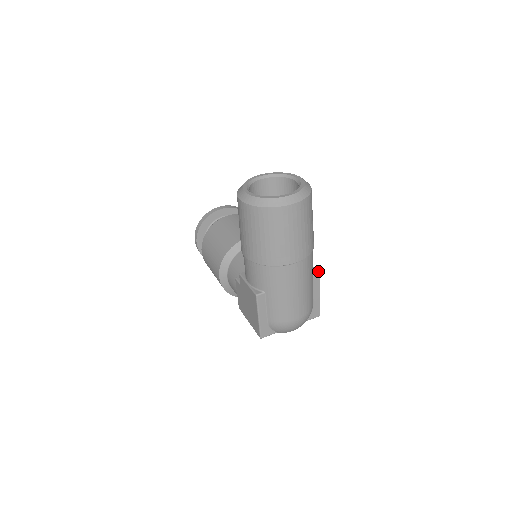
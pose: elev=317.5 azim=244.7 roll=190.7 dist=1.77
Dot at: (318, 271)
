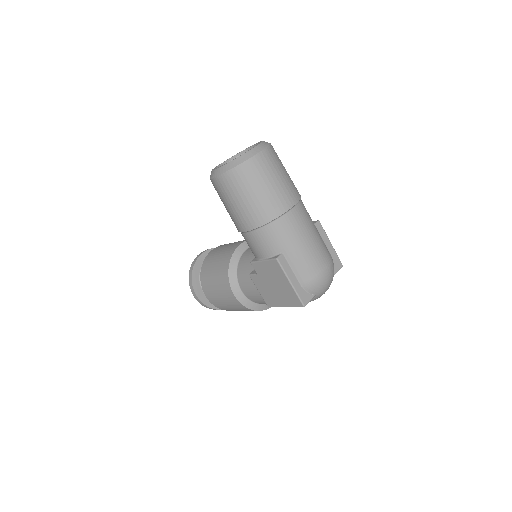
Dot at: occluded
